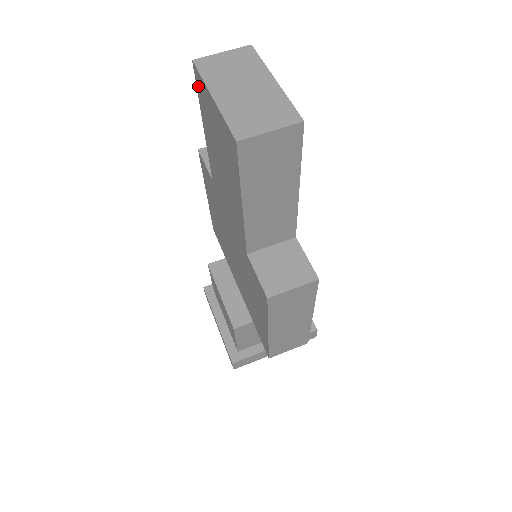
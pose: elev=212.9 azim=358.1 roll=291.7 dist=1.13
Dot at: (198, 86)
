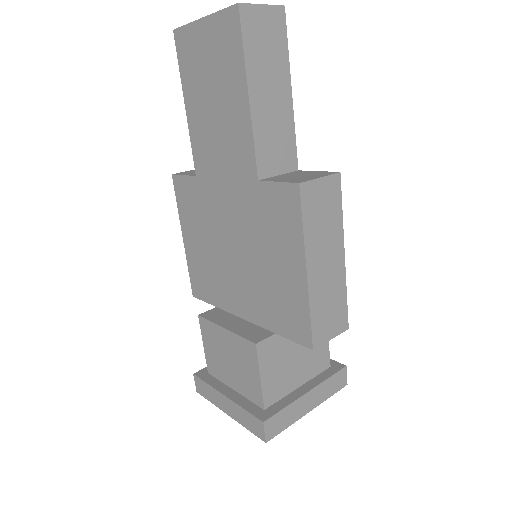
Dot at: (180, 50)
